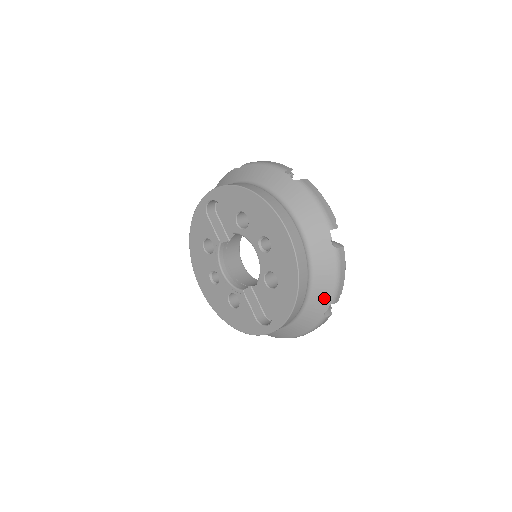
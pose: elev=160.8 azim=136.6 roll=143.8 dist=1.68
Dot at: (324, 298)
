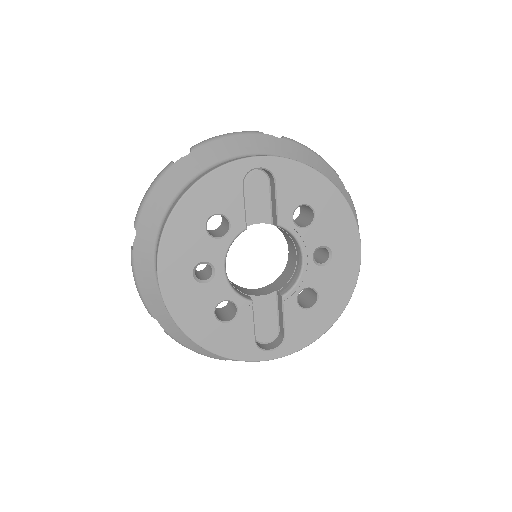
Dot at: occluded
